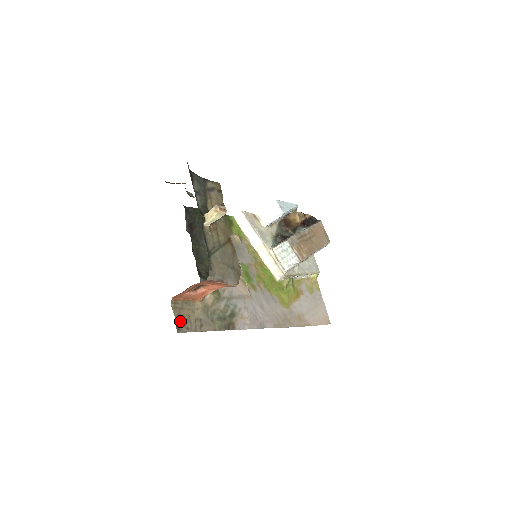
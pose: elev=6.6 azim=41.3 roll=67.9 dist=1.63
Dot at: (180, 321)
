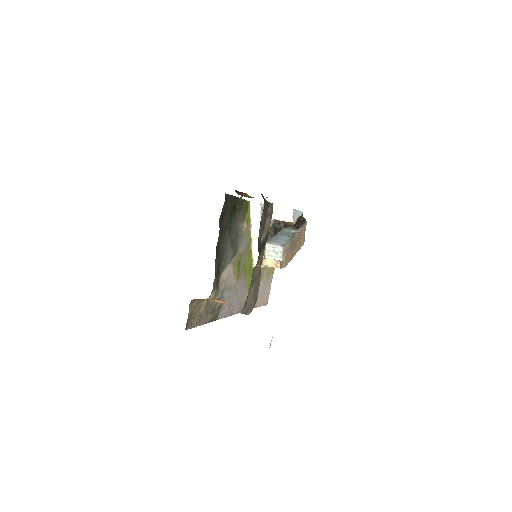
Dot at: (190, 319)
